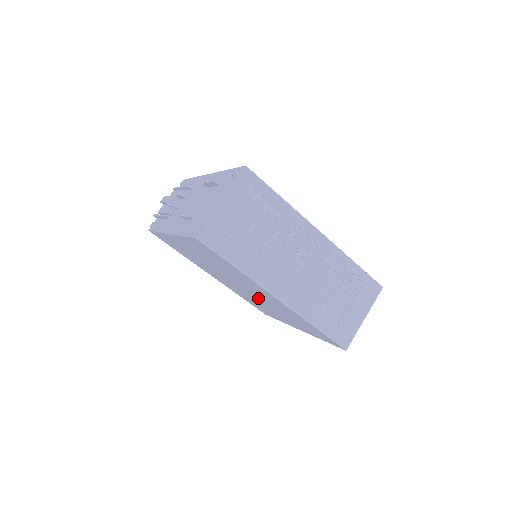
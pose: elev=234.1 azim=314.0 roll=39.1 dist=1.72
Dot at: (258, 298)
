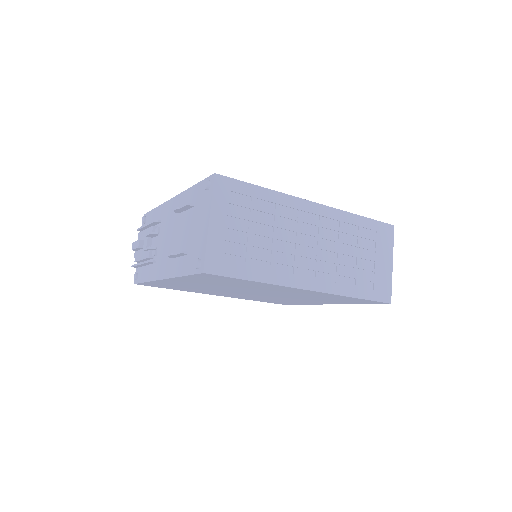
Dot at: occluded
